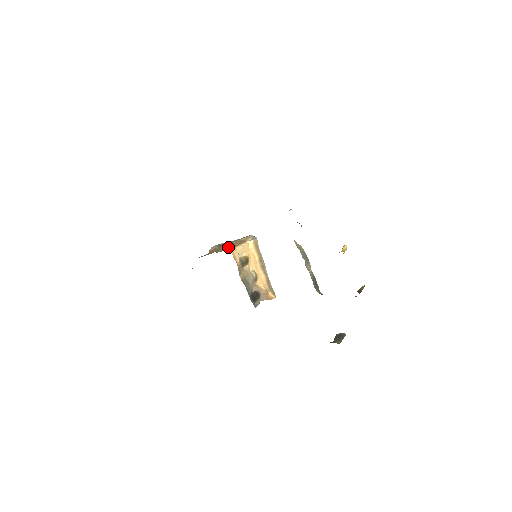
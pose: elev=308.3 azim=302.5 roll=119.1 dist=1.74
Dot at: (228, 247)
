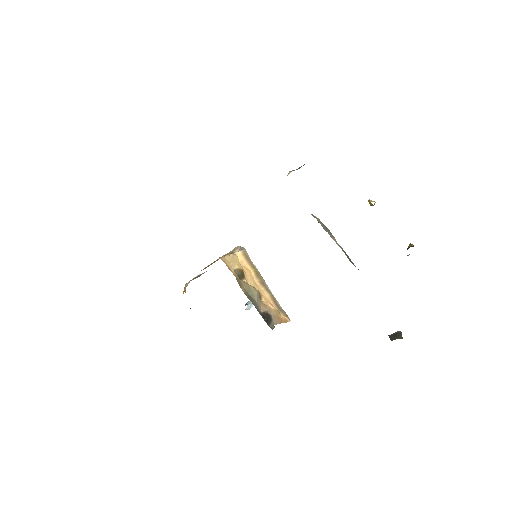
Dot at: (213, 262)
